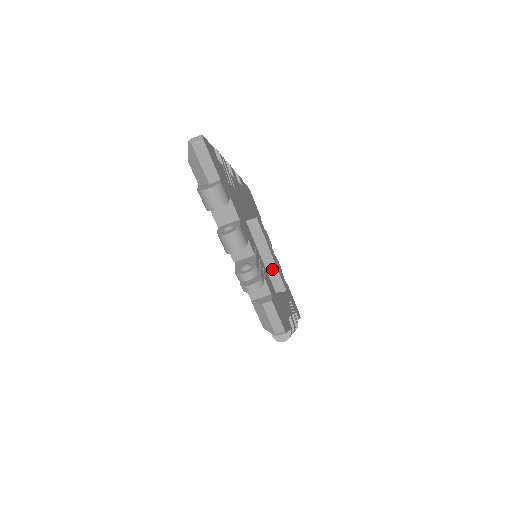
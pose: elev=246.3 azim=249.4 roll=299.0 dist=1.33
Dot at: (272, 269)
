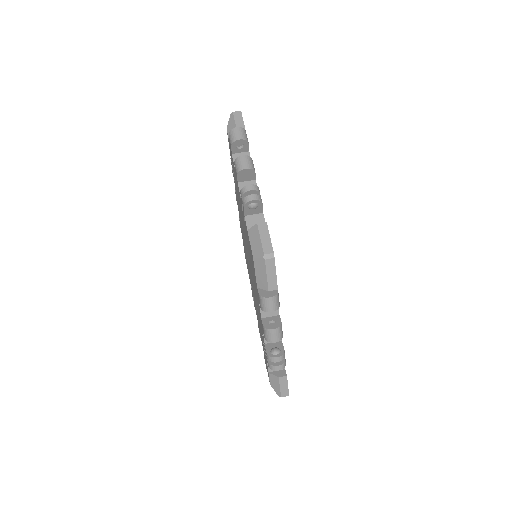
Dot at: occluded
